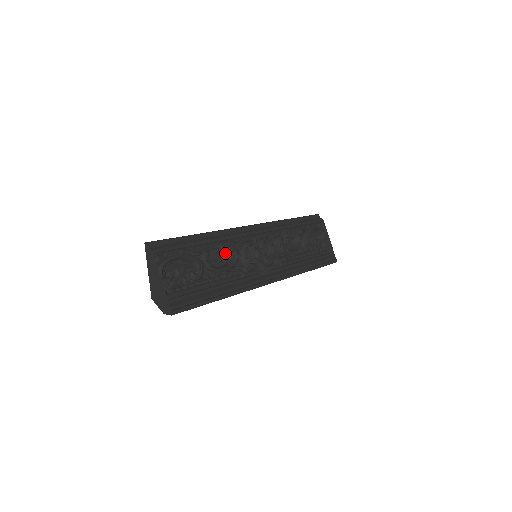
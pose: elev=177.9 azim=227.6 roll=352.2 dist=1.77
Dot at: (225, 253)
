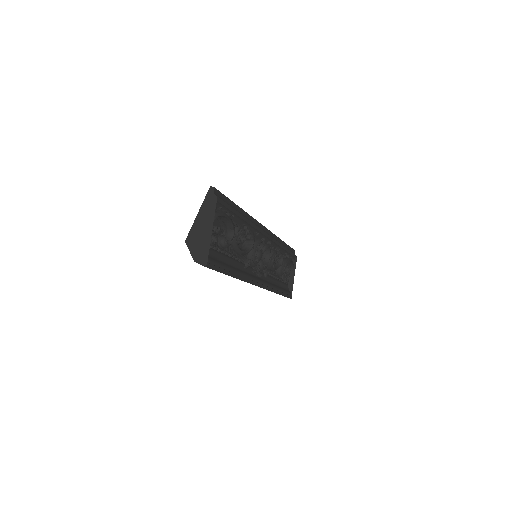
Dot at: occluded
